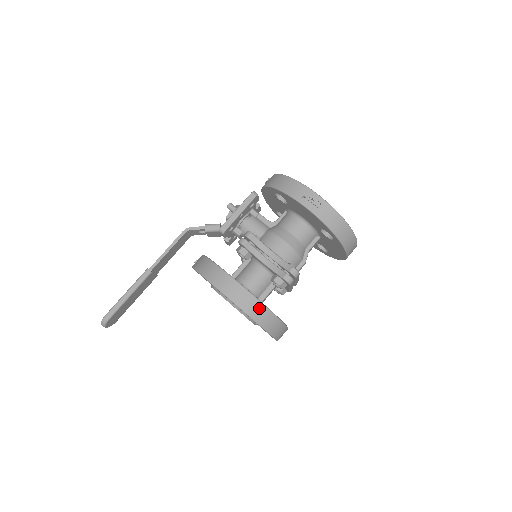
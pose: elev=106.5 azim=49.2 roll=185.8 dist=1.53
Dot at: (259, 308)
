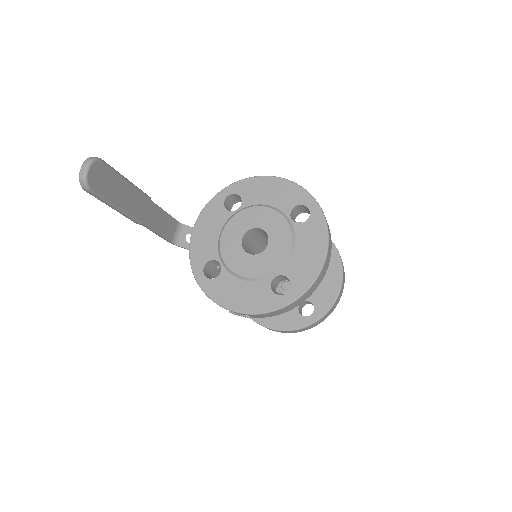
Dot at: occluded
